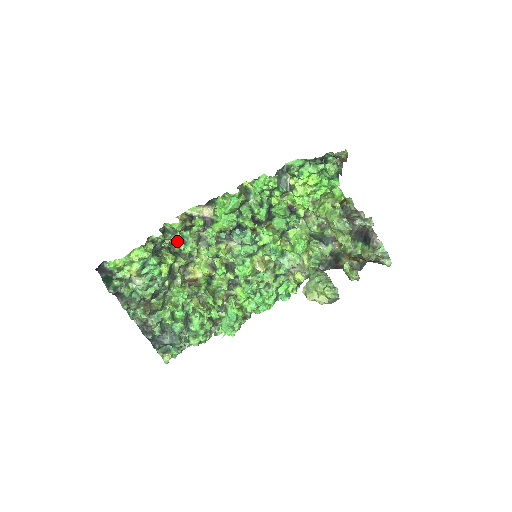
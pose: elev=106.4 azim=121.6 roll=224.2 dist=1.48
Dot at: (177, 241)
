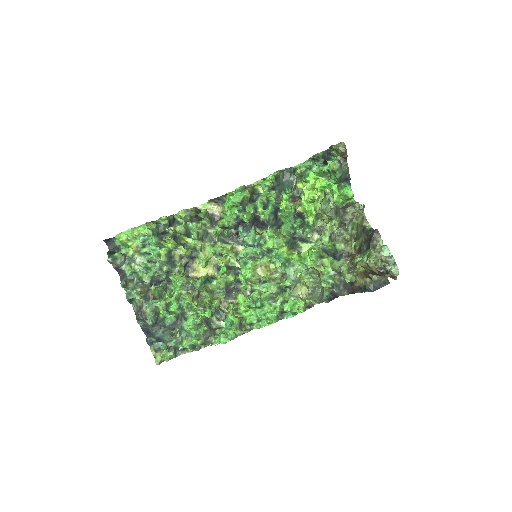
Dot at: (182, 230)
